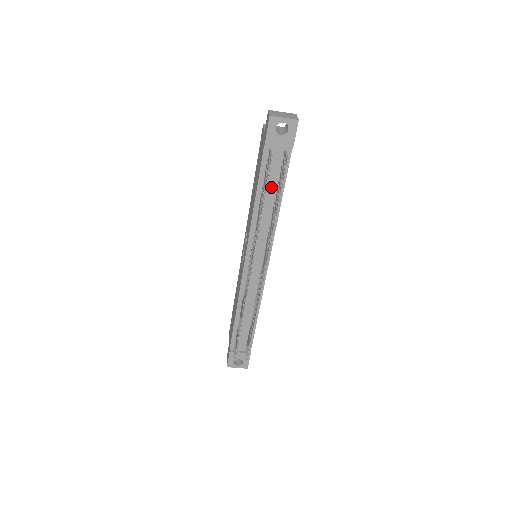
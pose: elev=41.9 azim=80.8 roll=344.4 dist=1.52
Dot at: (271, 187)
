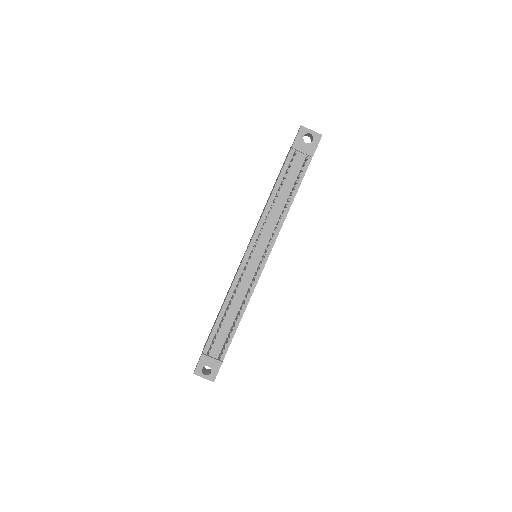
Dot at: (287, 186)
